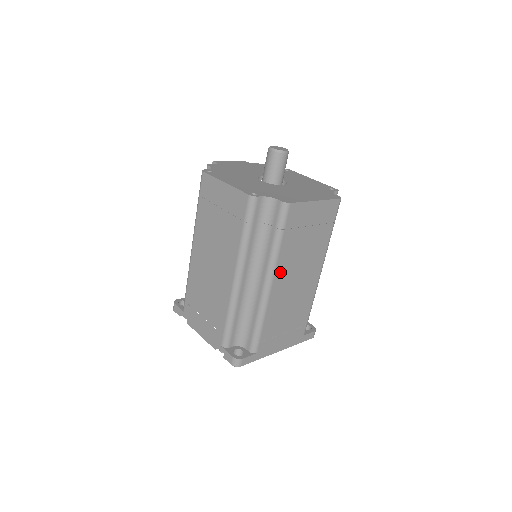
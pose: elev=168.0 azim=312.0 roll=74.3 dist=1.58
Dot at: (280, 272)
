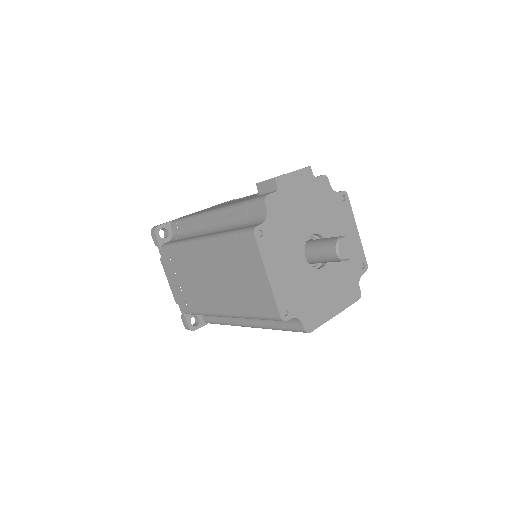
Dot at: occluded
